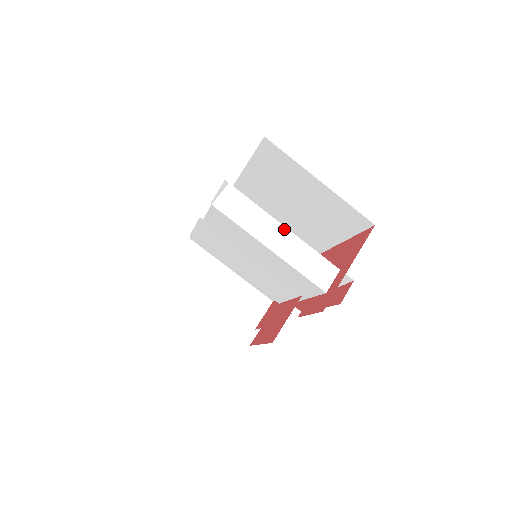
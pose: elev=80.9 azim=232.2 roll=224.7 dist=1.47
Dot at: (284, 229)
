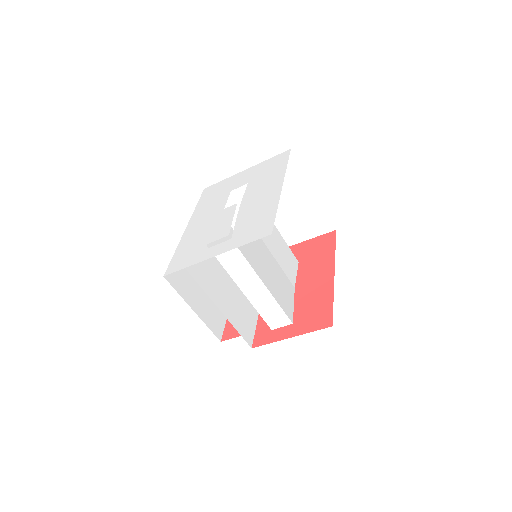
Dot at: (262, 285)
